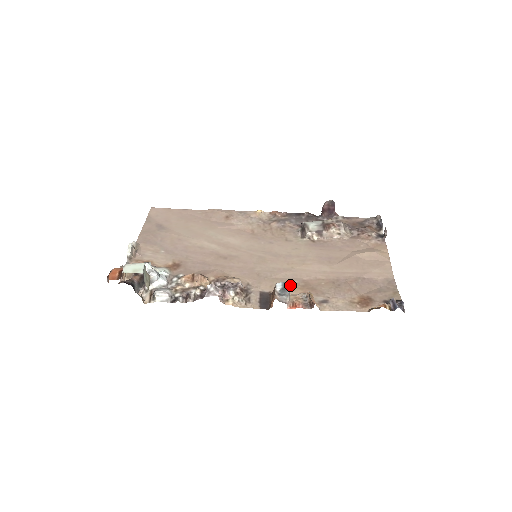
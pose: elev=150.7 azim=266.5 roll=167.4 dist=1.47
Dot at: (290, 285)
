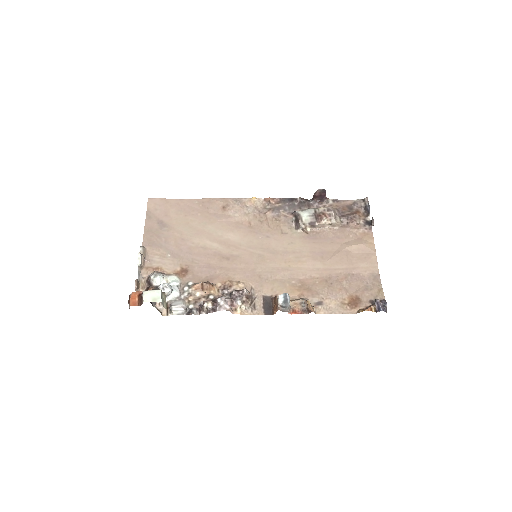
Dot at: (289, 287)
